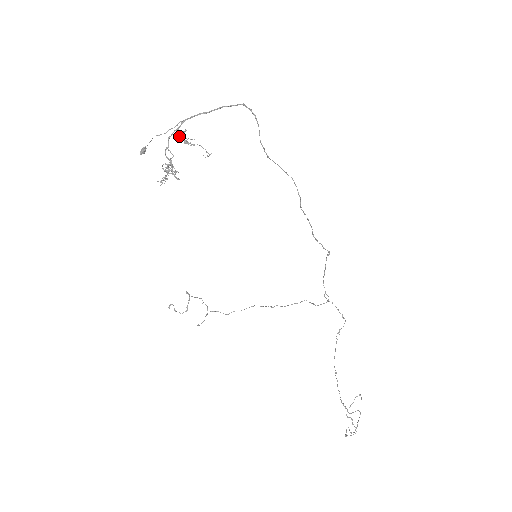
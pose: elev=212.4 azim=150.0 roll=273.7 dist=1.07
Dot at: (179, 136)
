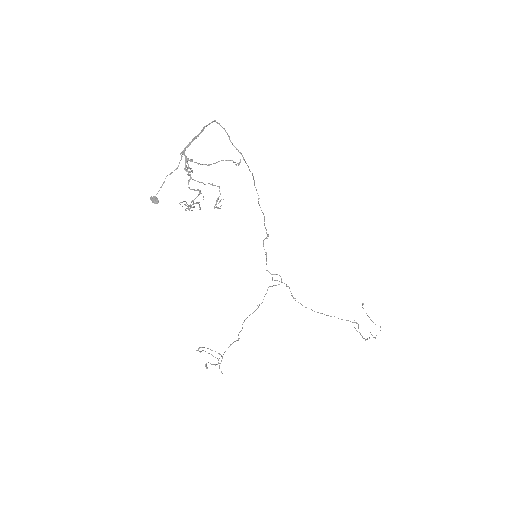
Dot at: occluded
